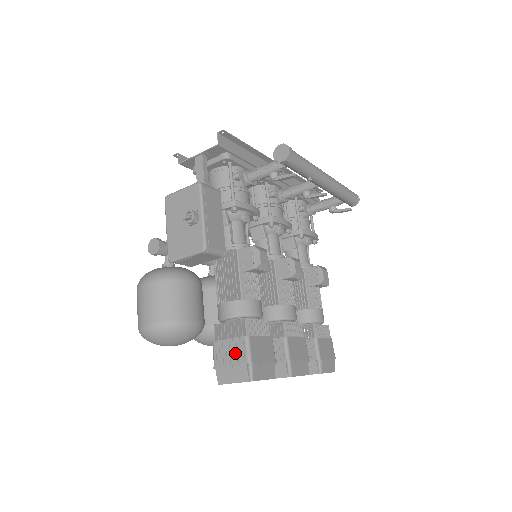
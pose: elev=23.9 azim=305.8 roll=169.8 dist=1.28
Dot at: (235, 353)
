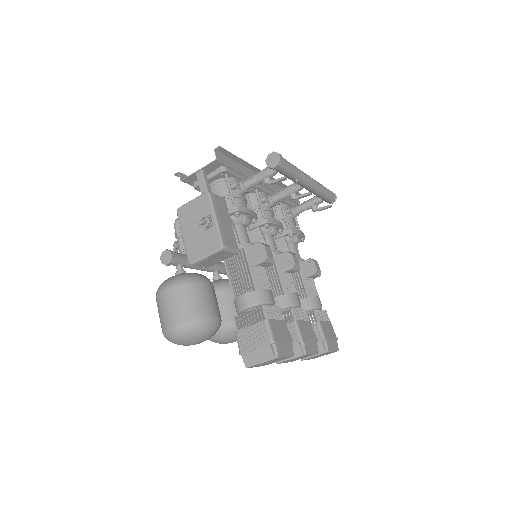
Dot at: (258, 337)
